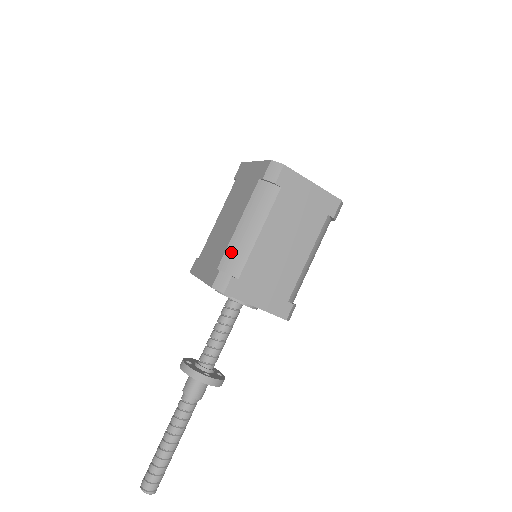
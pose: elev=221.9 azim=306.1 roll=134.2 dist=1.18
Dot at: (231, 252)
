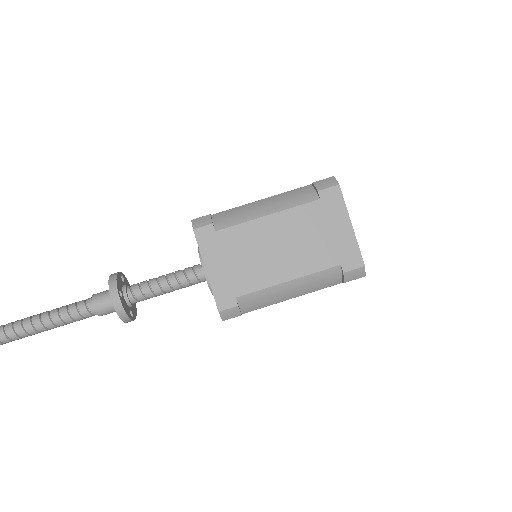
Dot at: (233, 211)
